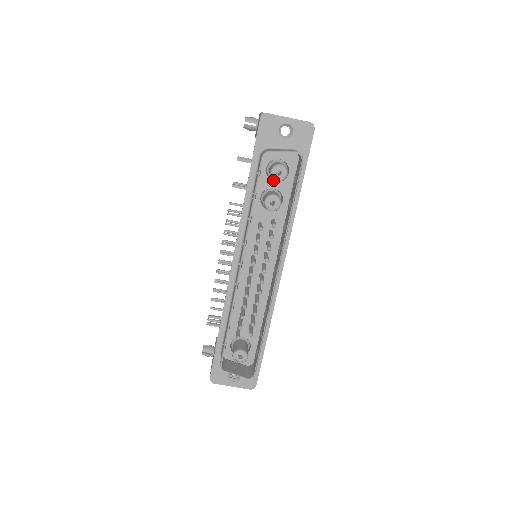
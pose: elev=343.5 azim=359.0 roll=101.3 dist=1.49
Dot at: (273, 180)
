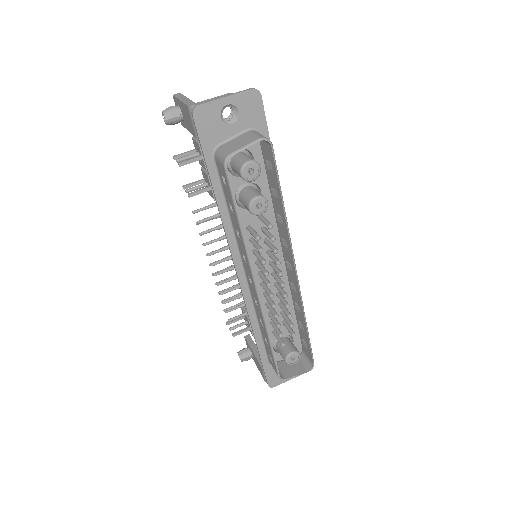
Dot at: occluded
